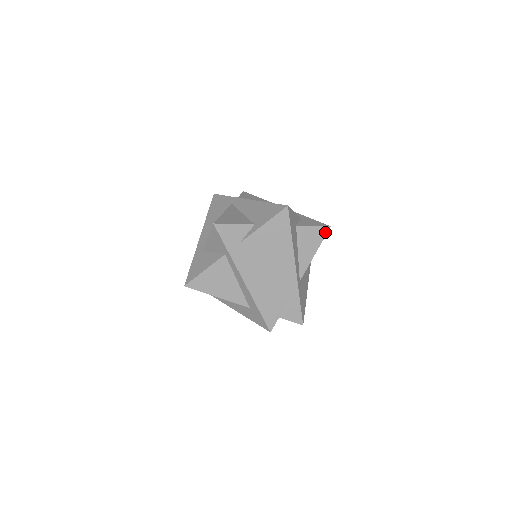
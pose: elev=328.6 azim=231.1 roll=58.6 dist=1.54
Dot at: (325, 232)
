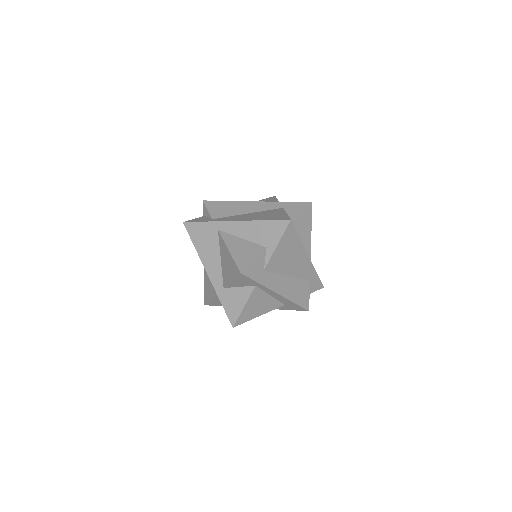
Dot at: (310, 210)
